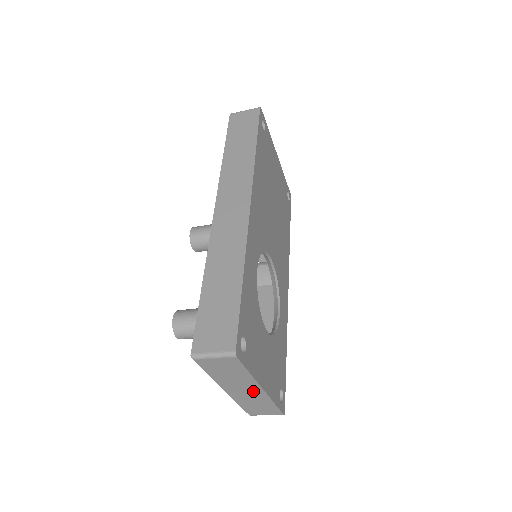
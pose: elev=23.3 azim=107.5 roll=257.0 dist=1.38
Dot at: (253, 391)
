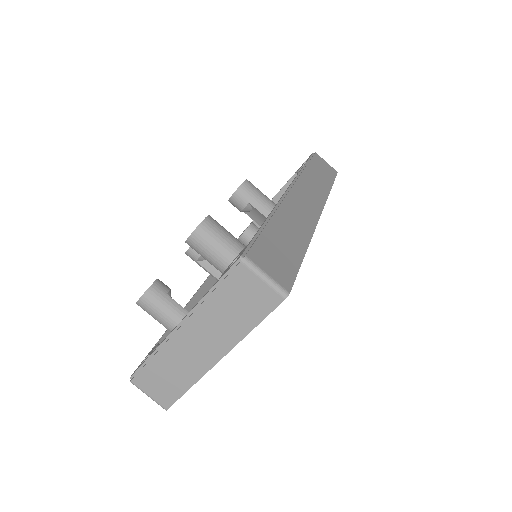
Dot at: (206, 353)
